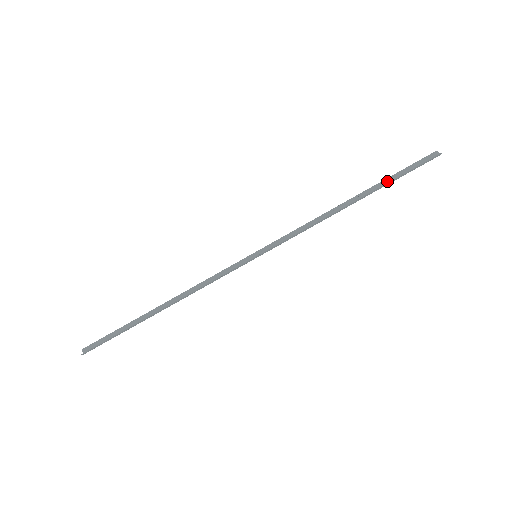
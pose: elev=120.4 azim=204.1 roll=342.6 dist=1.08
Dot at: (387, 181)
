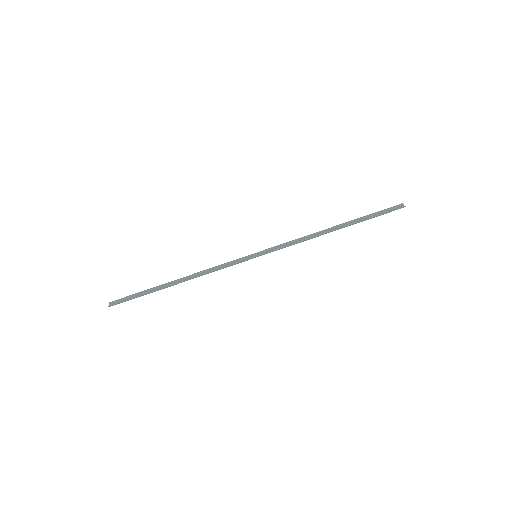
Dot at: (363, 219)
